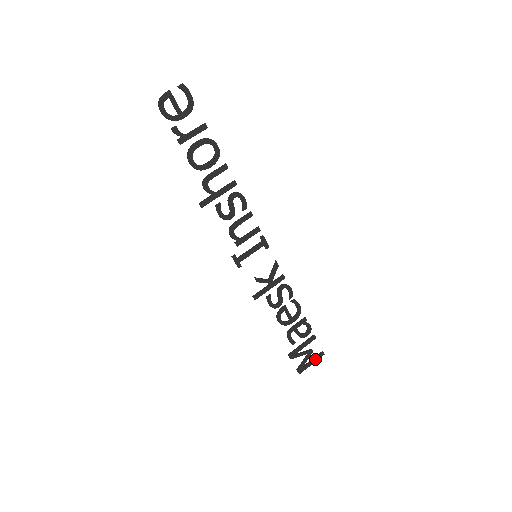
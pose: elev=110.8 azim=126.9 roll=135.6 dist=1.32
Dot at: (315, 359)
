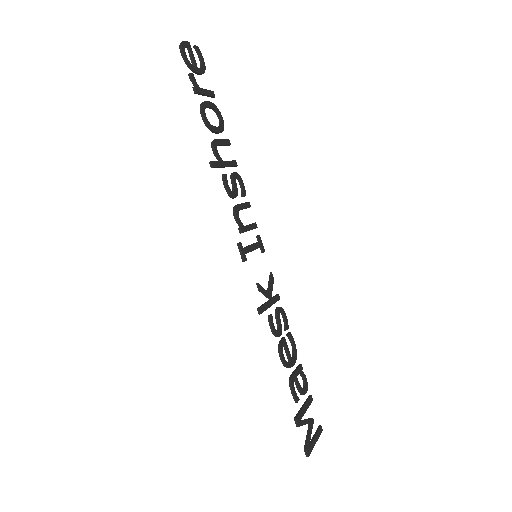
Dot at: (317, 435)
